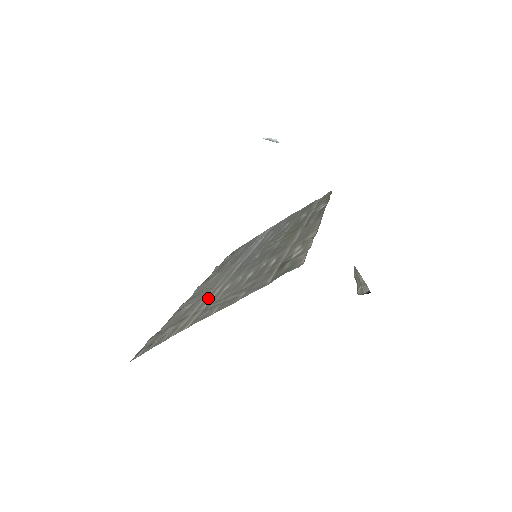
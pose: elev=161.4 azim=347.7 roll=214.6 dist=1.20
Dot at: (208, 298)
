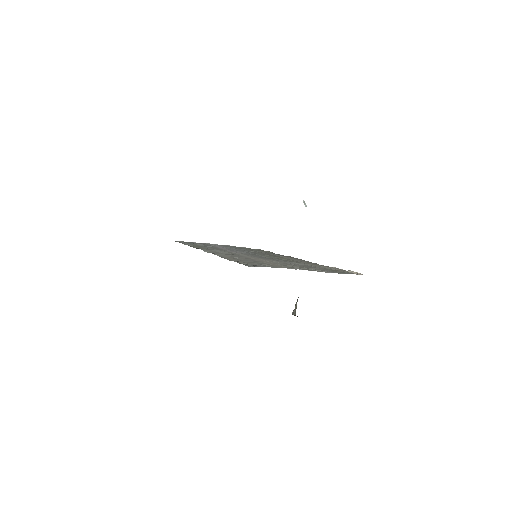
Dot at: (265, 261)
